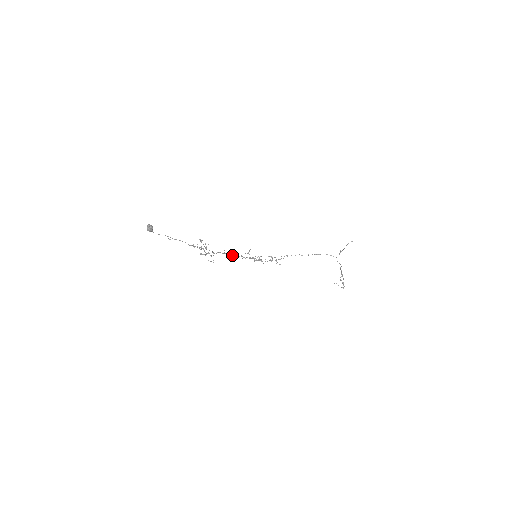
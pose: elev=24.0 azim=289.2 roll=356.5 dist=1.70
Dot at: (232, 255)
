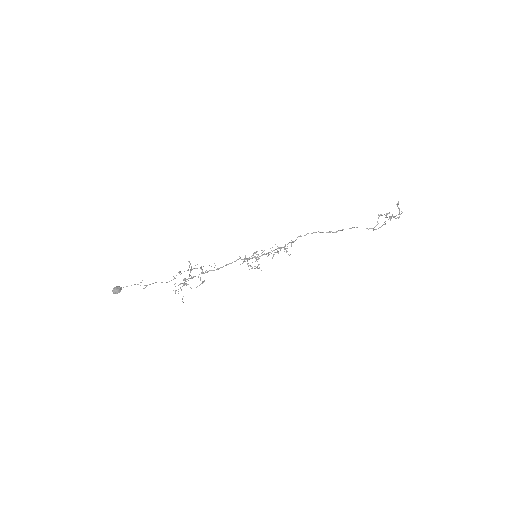
Dot at: occluded
